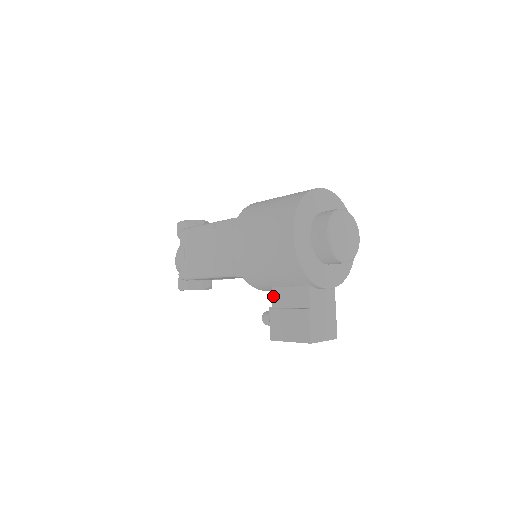
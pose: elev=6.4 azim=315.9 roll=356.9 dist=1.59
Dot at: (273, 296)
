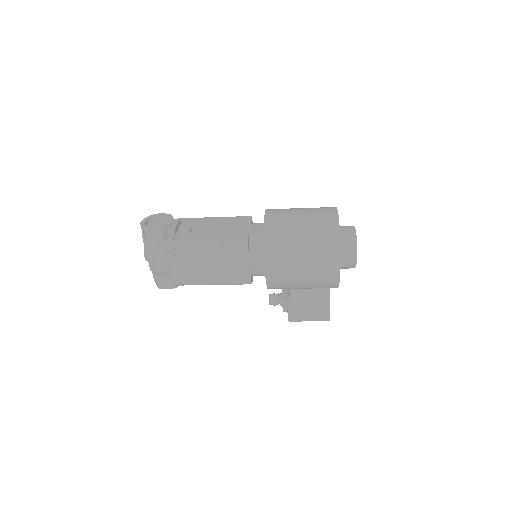
Dot at: (292, 294)
